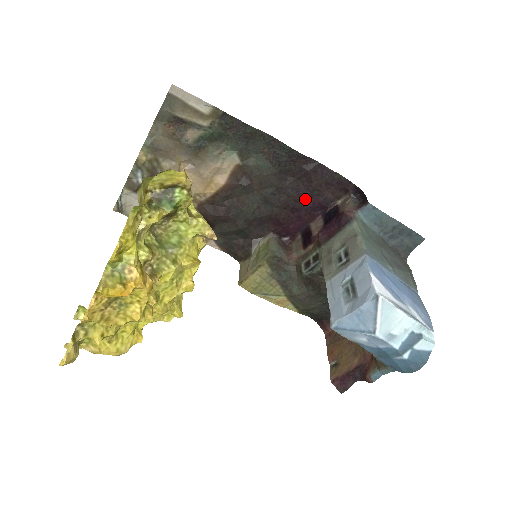
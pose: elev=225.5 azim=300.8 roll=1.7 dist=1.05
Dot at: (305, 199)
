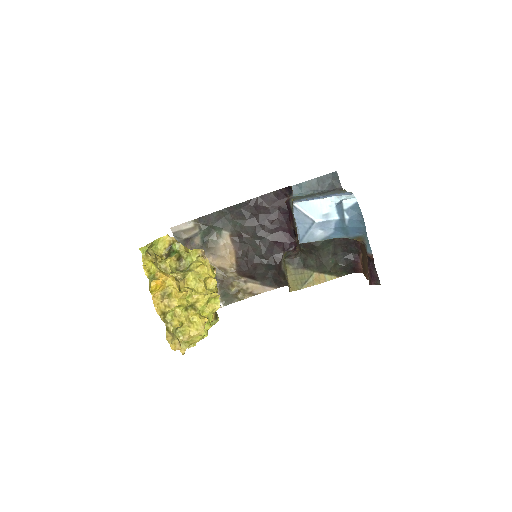
Dot at: (275, 219)
